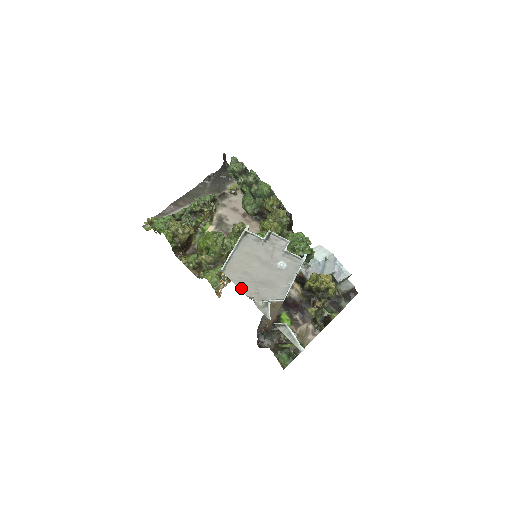
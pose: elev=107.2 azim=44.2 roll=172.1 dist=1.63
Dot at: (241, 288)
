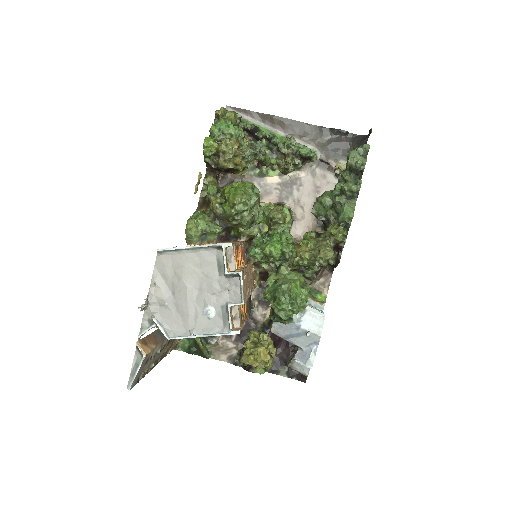
Dot at: (153, 284)
